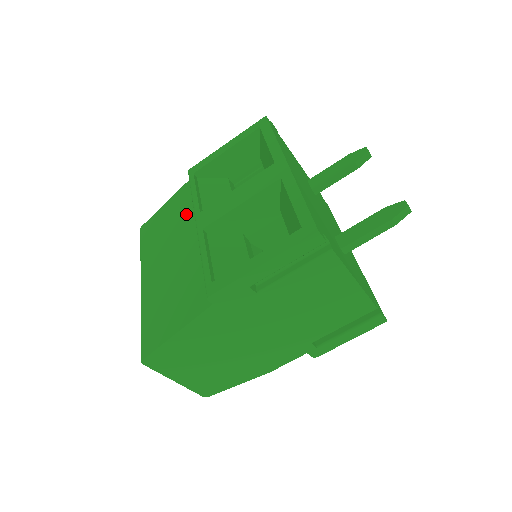
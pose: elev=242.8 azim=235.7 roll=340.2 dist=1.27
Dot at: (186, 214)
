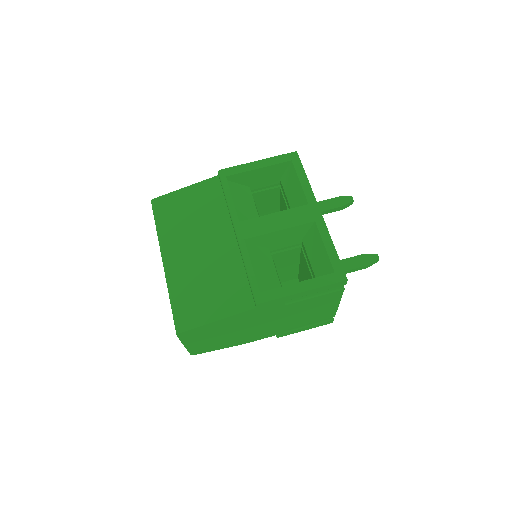
Dot at: (216, 212)
